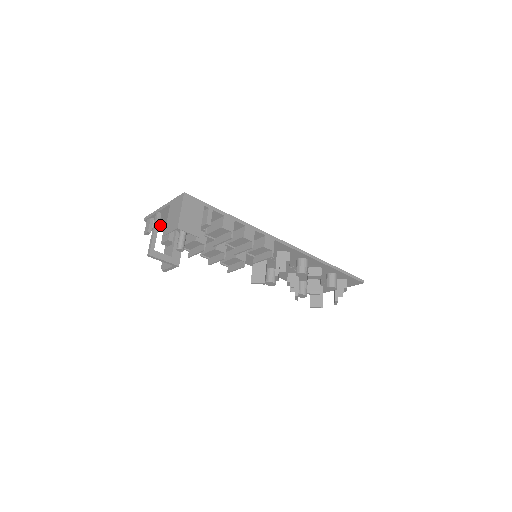
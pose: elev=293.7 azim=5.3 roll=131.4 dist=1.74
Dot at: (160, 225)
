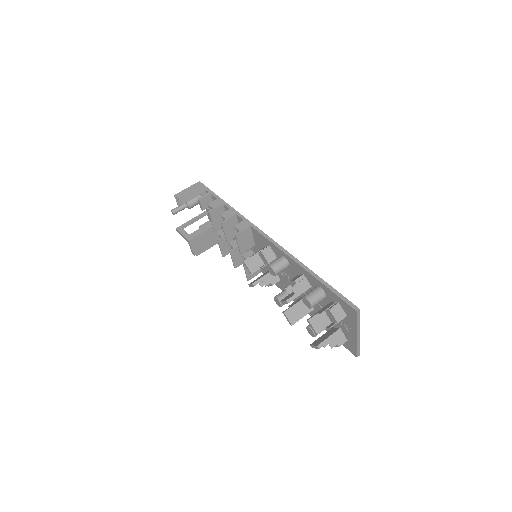
Dot at: occluded
